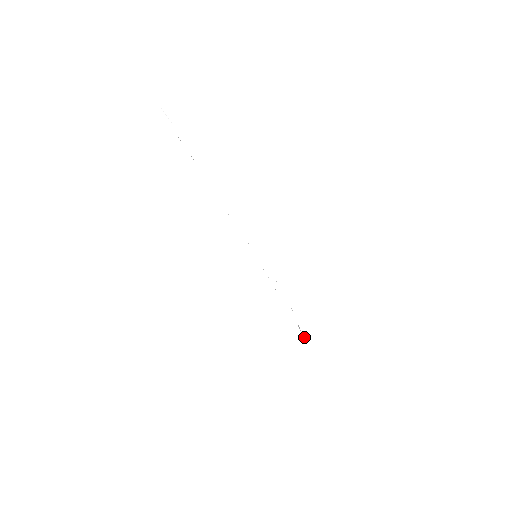
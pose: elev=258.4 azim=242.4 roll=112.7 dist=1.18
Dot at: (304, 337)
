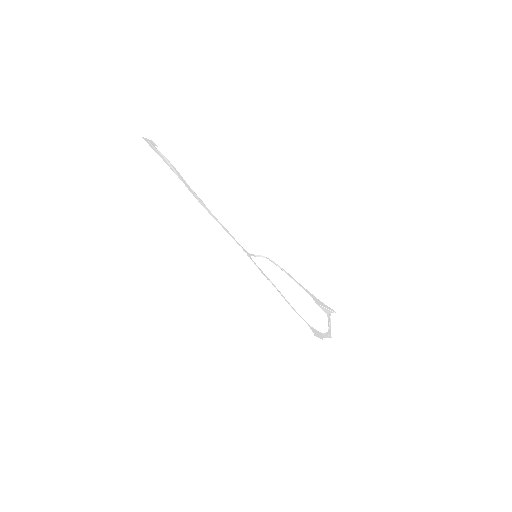
Dot at: (332, 311)
